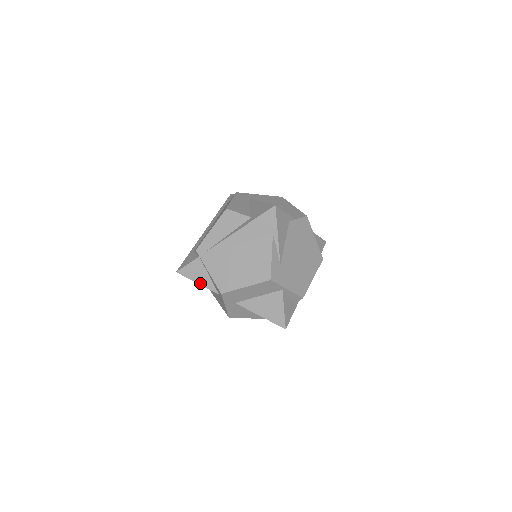
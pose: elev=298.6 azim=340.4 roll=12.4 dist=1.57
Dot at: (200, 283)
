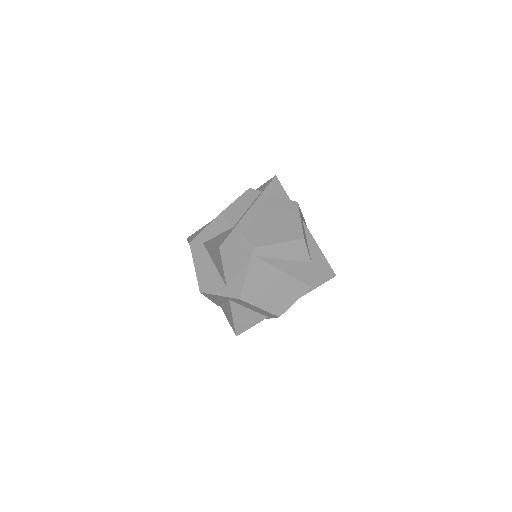
Dot at: (225, 269)
